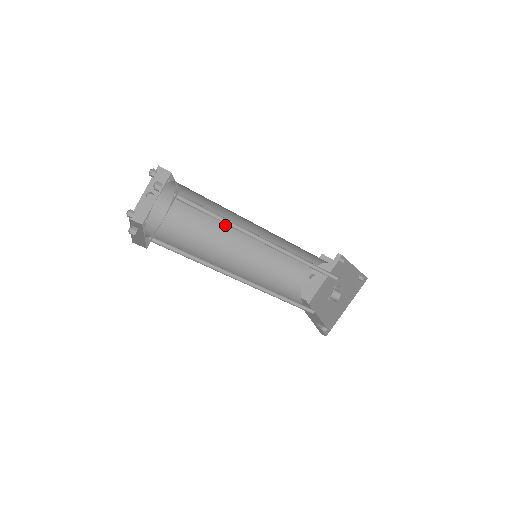
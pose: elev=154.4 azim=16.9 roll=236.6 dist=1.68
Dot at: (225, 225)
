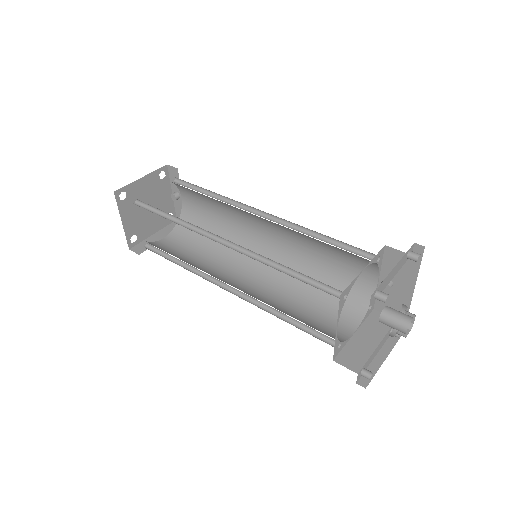
Dot at: (242, 216)
